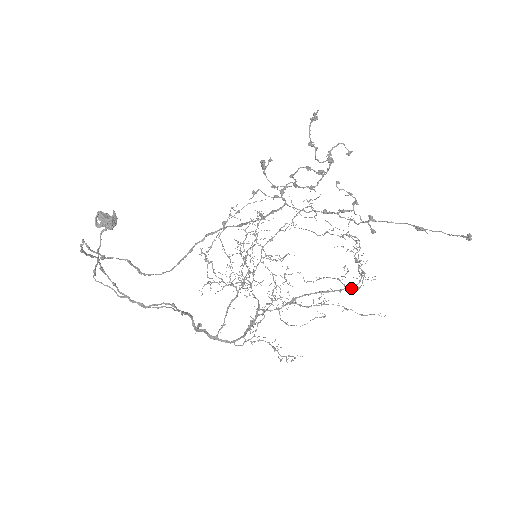
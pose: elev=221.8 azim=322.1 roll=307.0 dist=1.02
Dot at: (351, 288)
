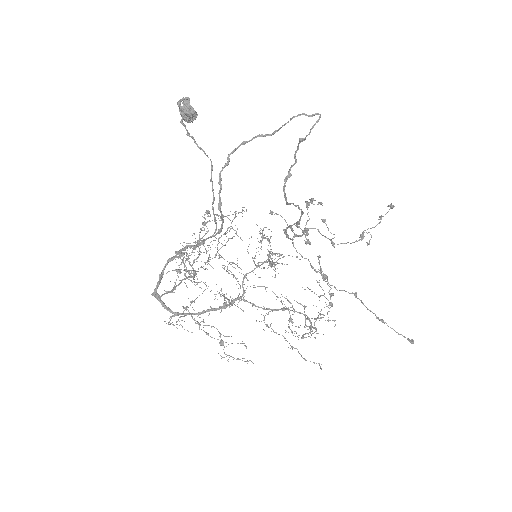
Dot at: occluded
